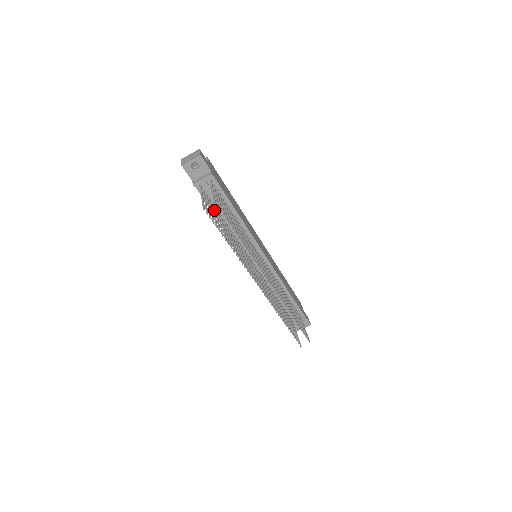
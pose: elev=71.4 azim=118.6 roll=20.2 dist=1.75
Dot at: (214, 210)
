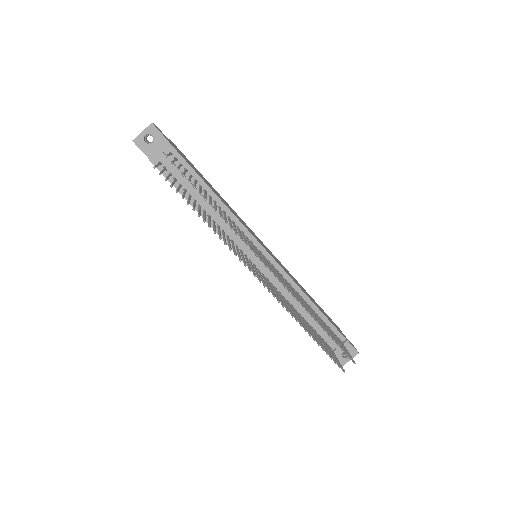
Dot at: (179, 186)
